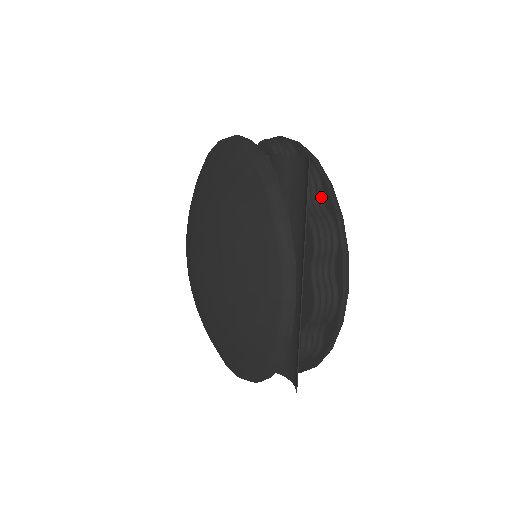
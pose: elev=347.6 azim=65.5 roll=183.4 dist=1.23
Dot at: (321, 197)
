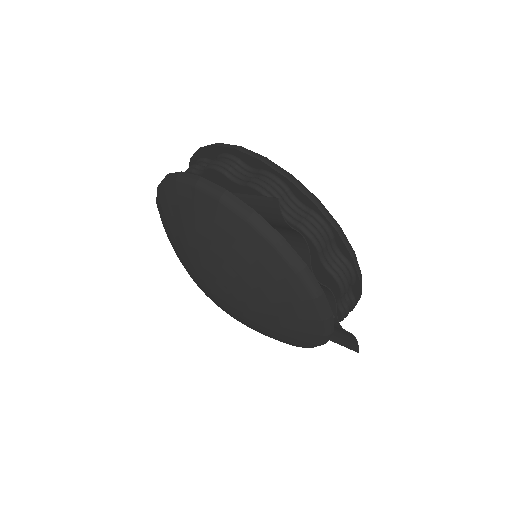
Dot at: occluded
